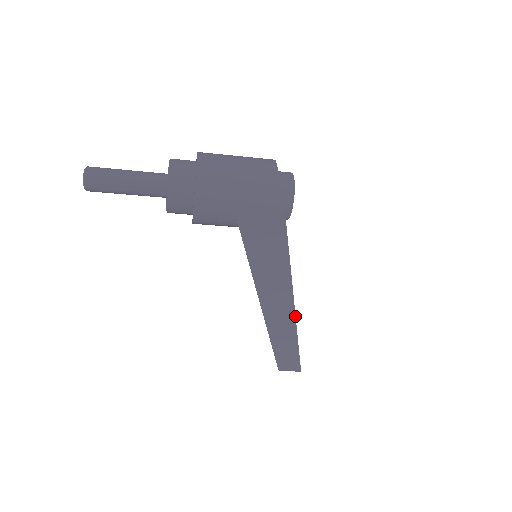
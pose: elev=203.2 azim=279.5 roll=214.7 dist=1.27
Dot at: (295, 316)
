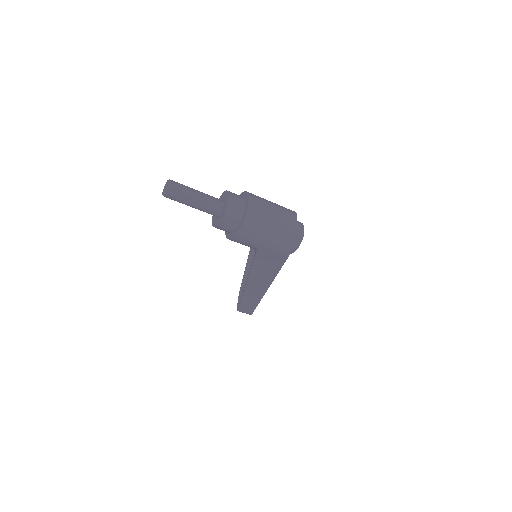
Dot at: occluded
